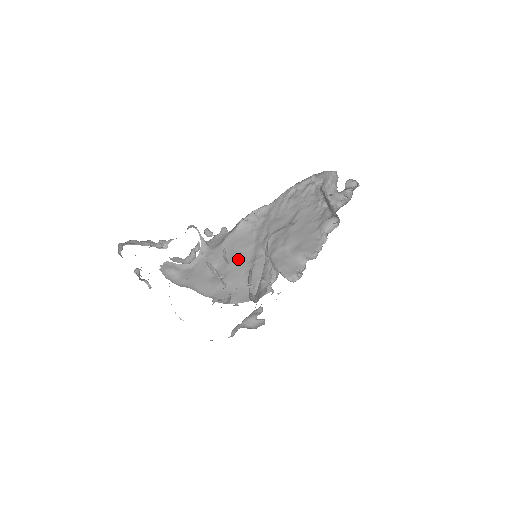
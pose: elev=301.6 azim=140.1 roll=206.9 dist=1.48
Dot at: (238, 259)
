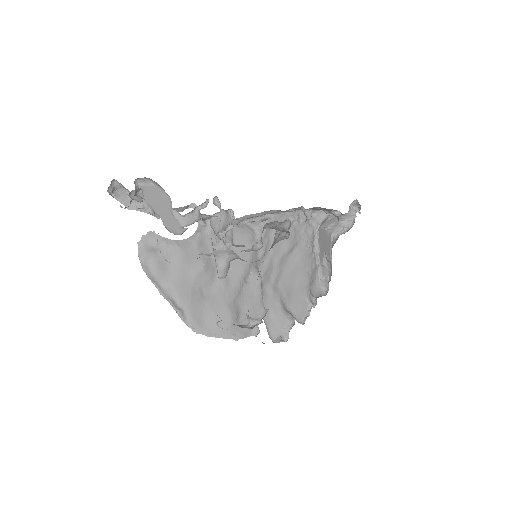
Dot at: (231, 265)
